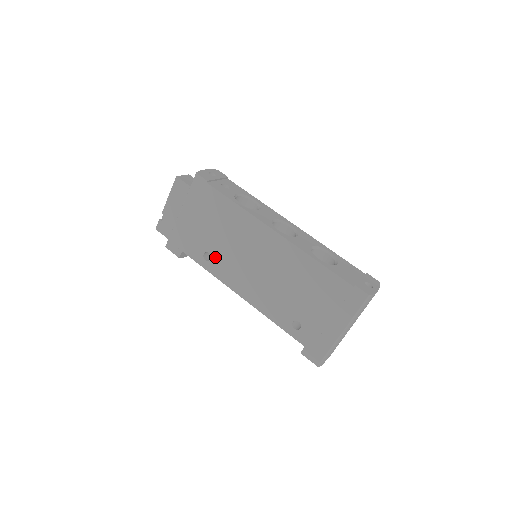
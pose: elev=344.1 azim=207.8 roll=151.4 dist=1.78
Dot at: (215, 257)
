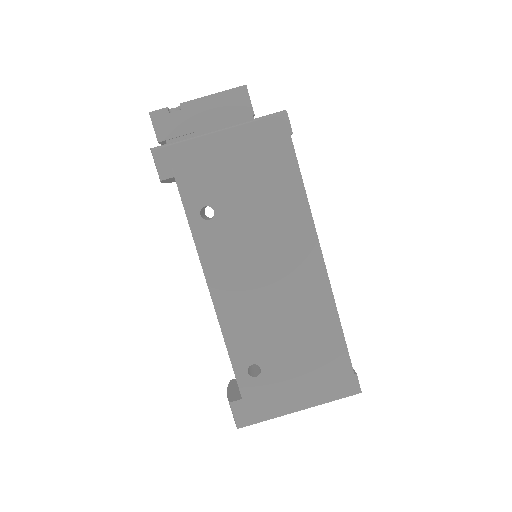
Dot at: (219, 222)
